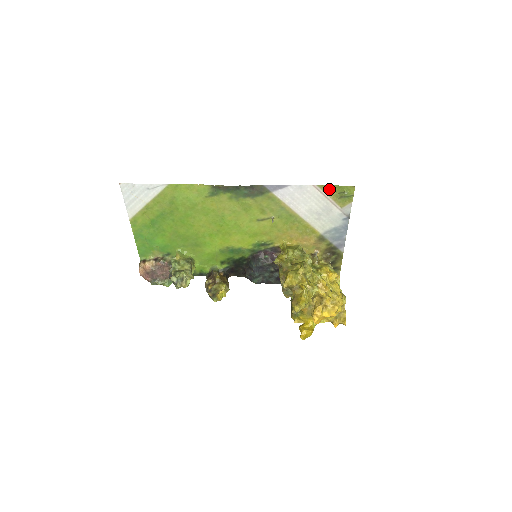
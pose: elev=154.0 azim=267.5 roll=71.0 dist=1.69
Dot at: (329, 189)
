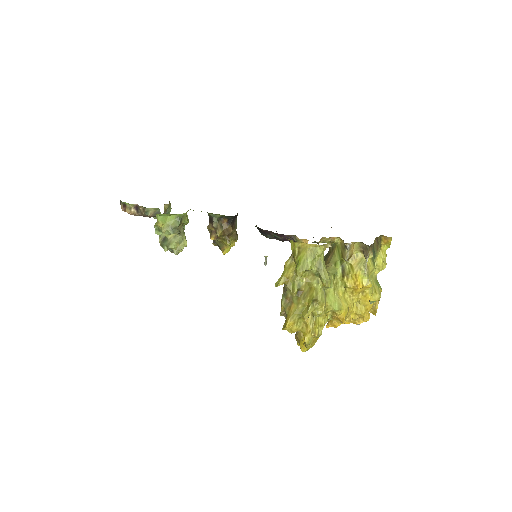
Dot at: occluded
